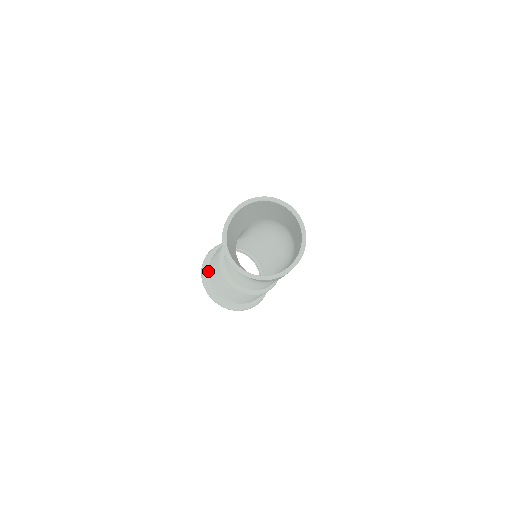
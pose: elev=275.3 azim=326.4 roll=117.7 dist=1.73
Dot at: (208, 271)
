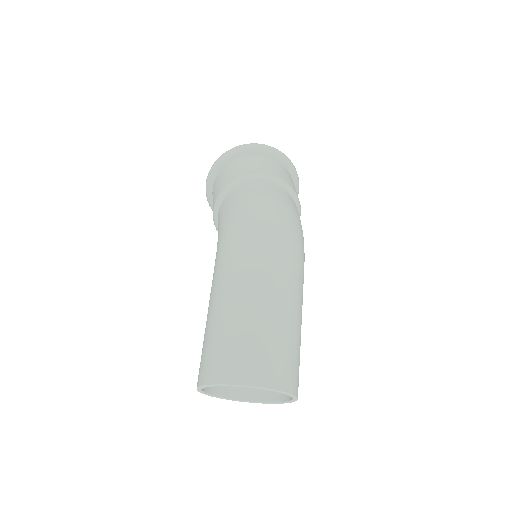
Dot at: occluded
